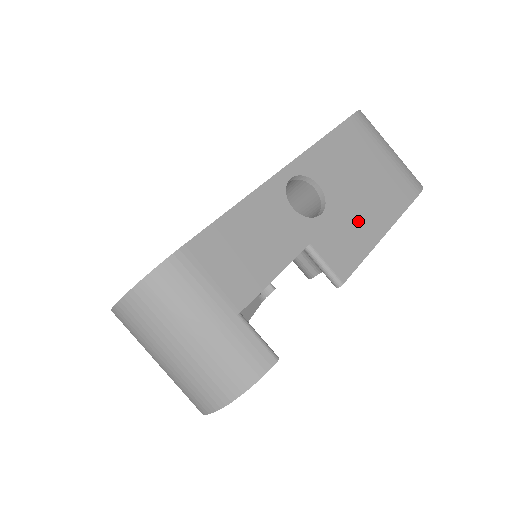
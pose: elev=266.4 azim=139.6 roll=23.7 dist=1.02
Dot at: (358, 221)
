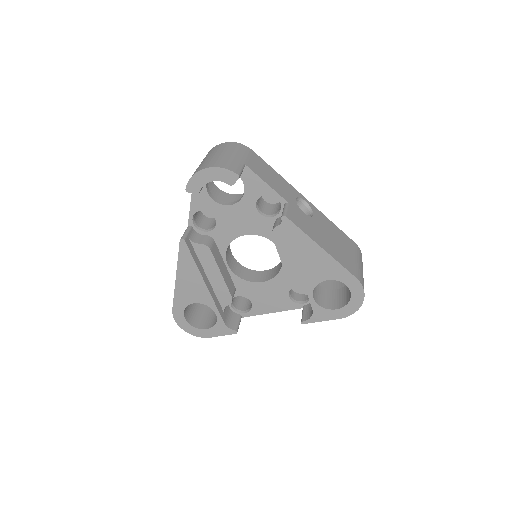
Dot at: (316, 233)
